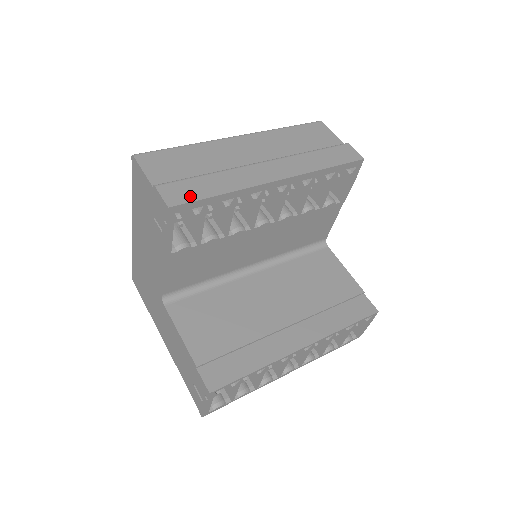
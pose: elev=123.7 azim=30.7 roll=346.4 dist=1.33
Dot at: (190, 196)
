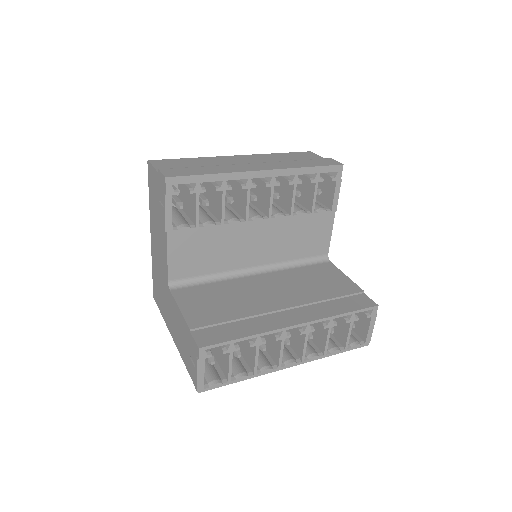
Dot at: (185, 174)
